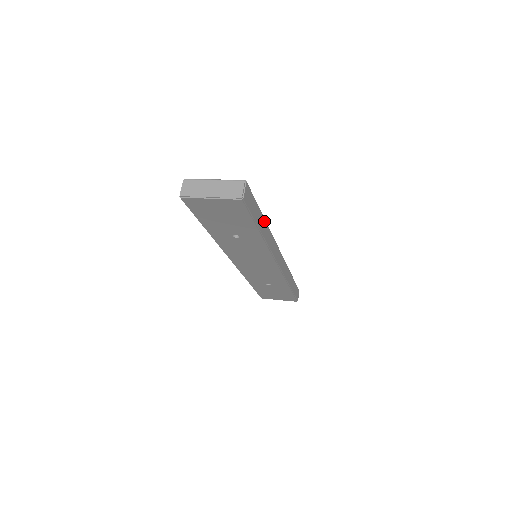
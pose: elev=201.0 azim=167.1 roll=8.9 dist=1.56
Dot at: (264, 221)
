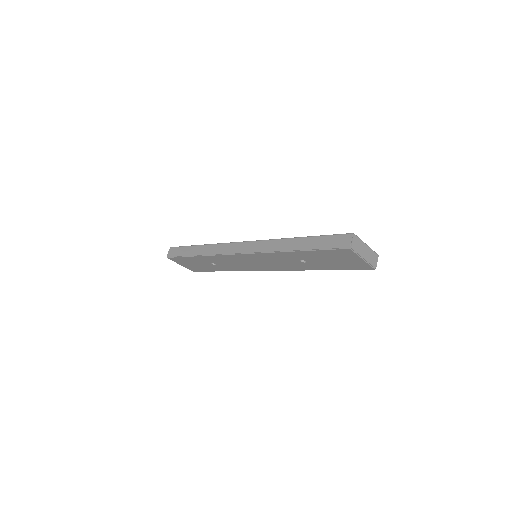
Dot at: occluded
